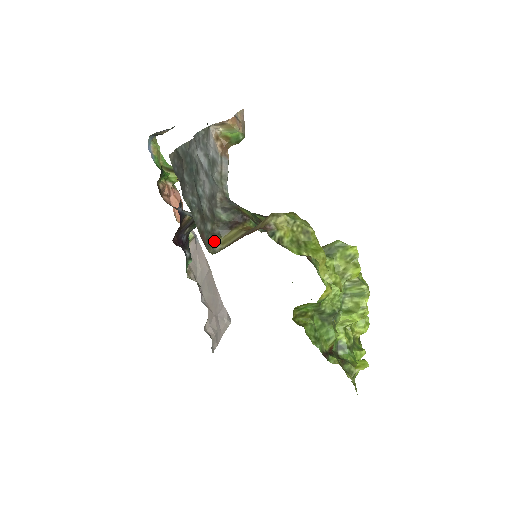
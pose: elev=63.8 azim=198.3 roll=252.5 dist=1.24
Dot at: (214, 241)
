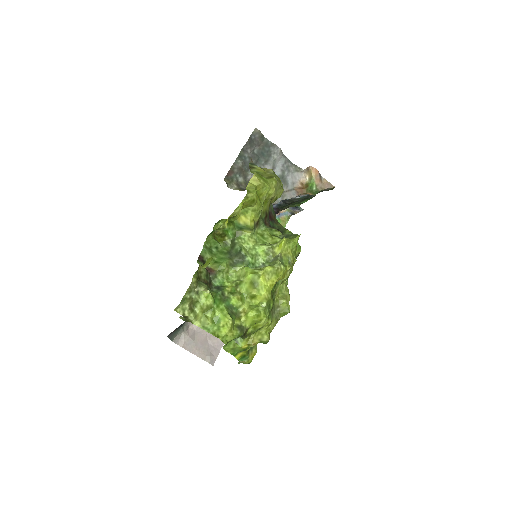
Dot at: (235, 187)
